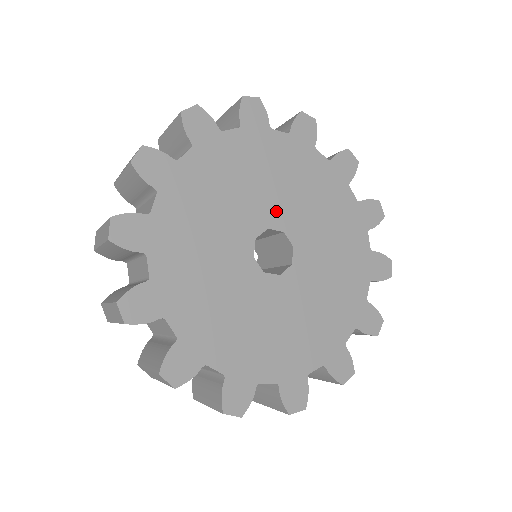
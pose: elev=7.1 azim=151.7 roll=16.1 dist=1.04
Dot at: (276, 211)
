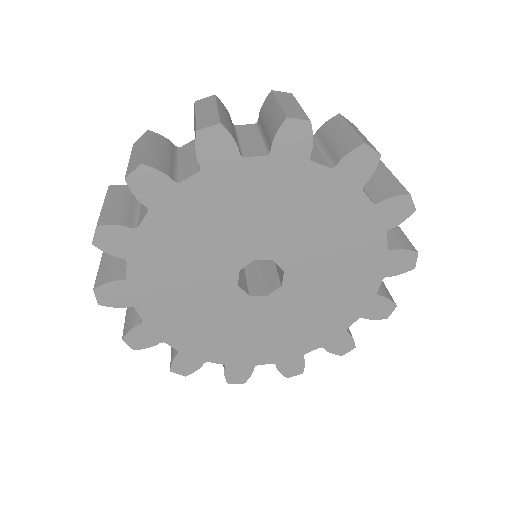
Dot at: (294, 253)
